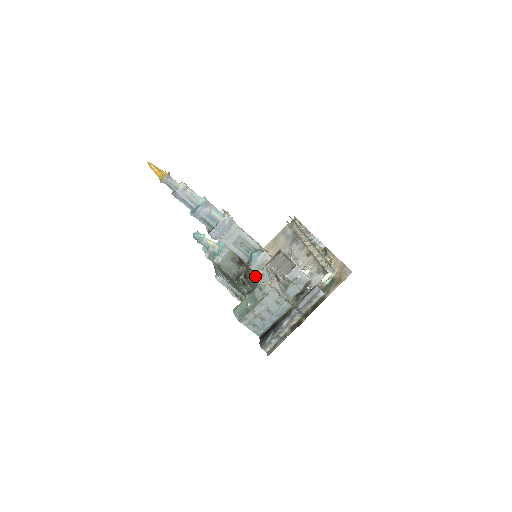
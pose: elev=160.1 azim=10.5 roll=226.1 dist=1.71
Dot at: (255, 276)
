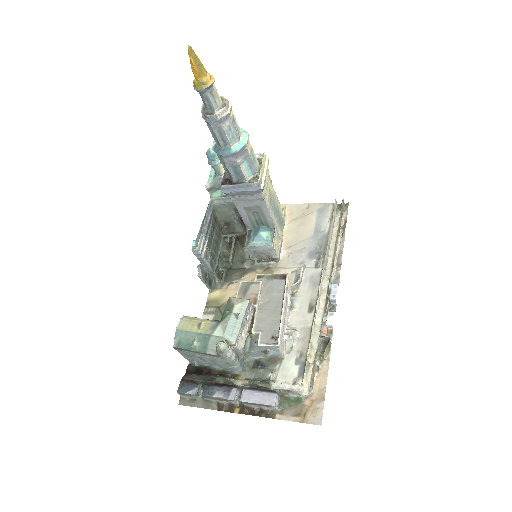
Dot at: (231, 300)
